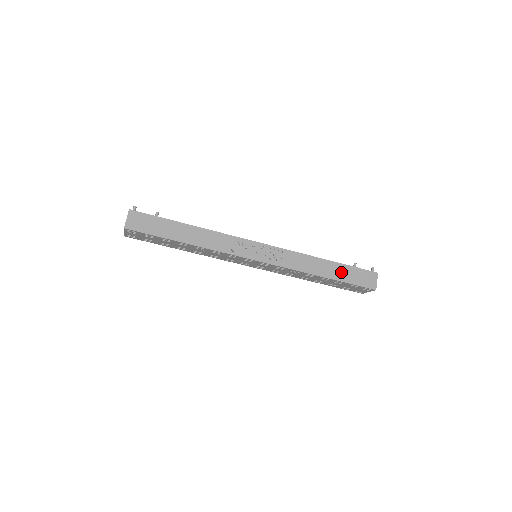
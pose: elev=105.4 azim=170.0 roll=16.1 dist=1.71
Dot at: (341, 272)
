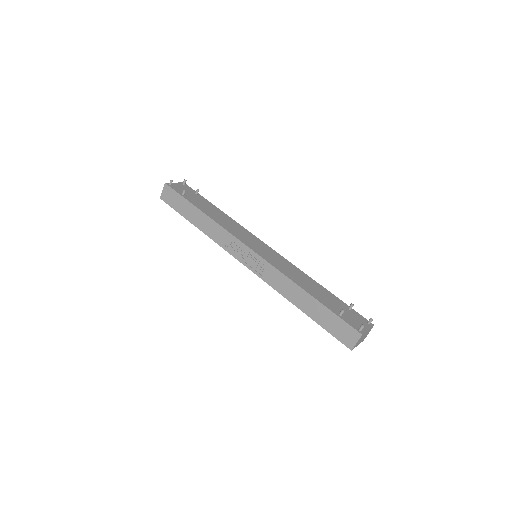
Dot at: (319, 313)
